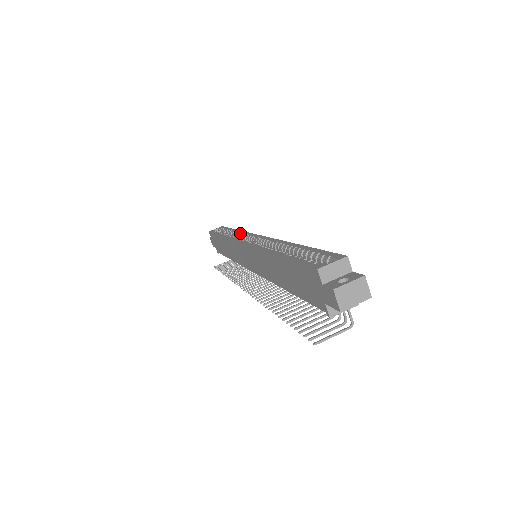
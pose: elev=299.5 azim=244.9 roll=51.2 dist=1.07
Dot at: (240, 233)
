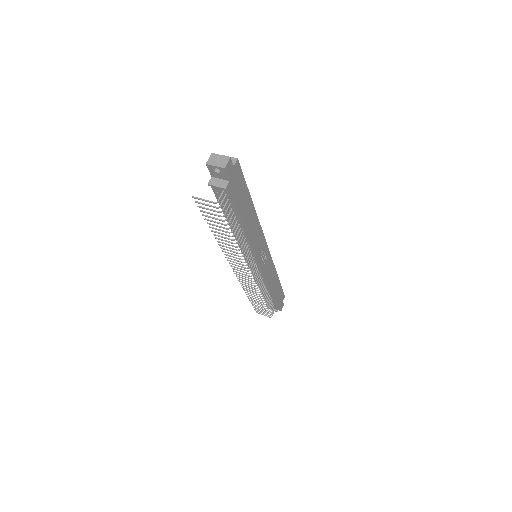
Dot at: occluded
